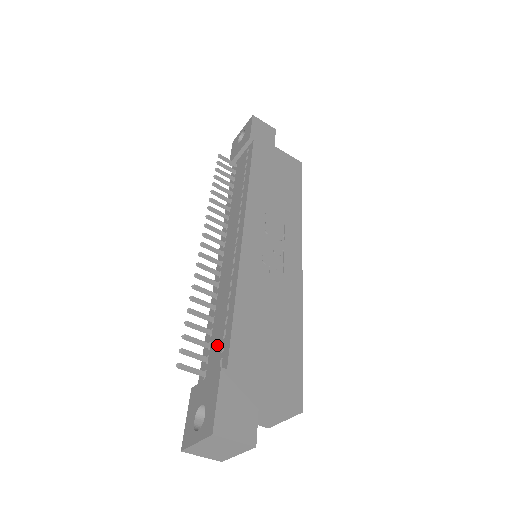
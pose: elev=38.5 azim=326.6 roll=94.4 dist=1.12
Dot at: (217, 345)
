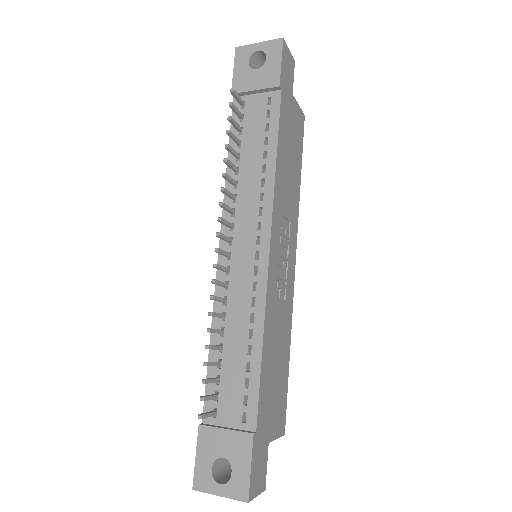
Dot at: (234, 390)
